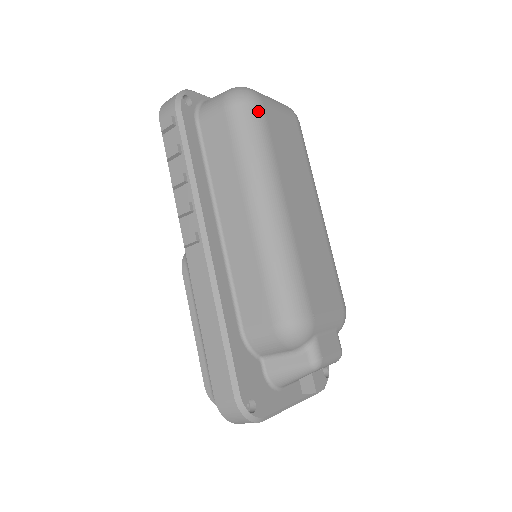
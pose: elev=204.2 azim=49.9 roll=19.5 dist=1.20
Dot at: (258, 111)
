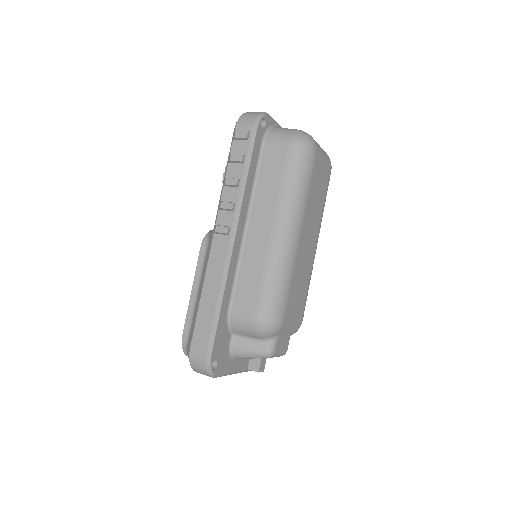
Dot at: (311, 159)
